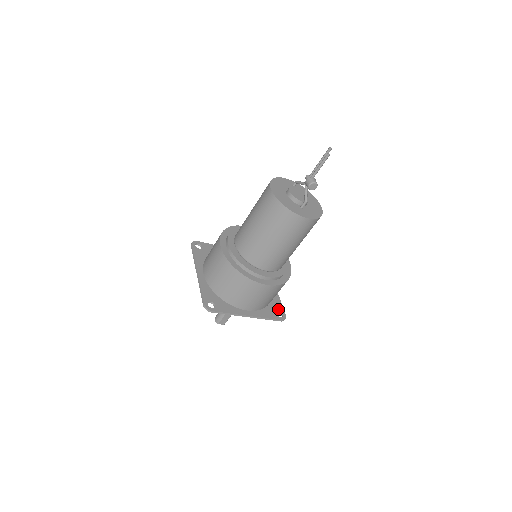
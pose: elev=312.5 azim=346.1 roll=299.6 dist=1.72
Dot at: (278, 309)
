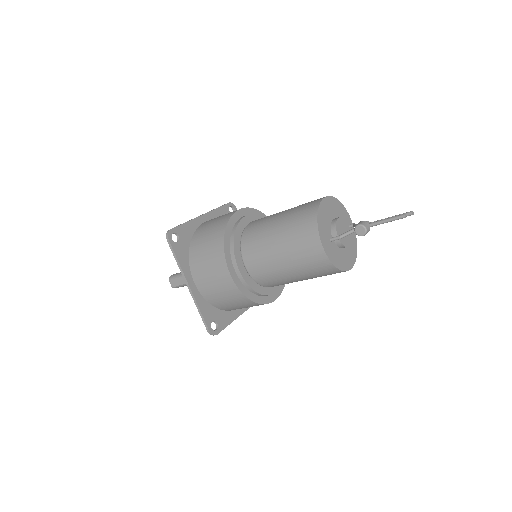
Dot at: (219, 322)
